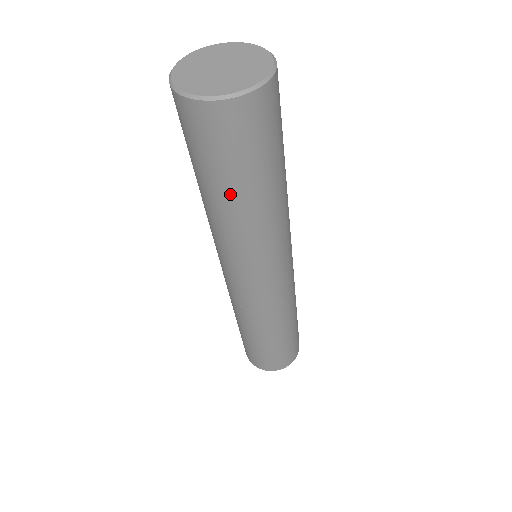
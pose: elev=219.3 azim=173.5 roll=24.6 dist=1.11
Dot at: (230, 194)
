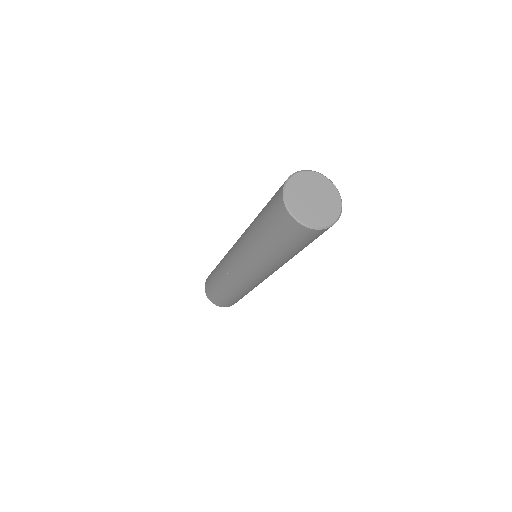
Dot at: (275, 248)
